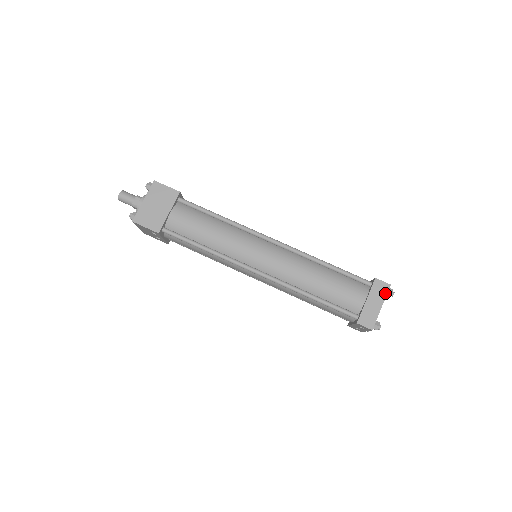
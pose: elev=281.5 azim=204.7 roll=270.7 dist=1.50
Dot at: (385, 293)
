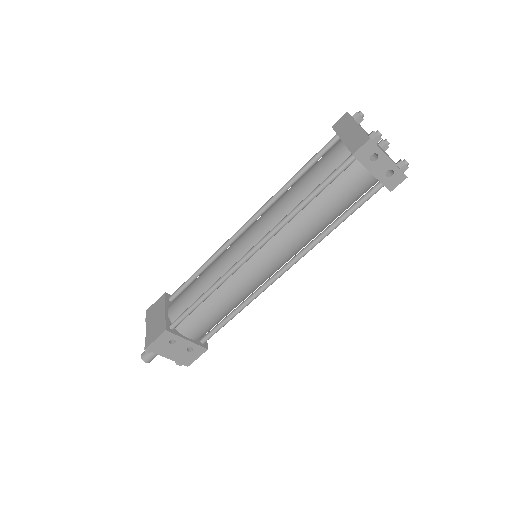
Dot at: (349, 119)
